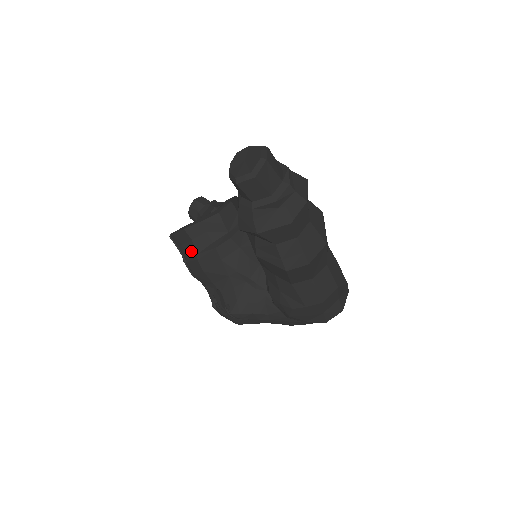
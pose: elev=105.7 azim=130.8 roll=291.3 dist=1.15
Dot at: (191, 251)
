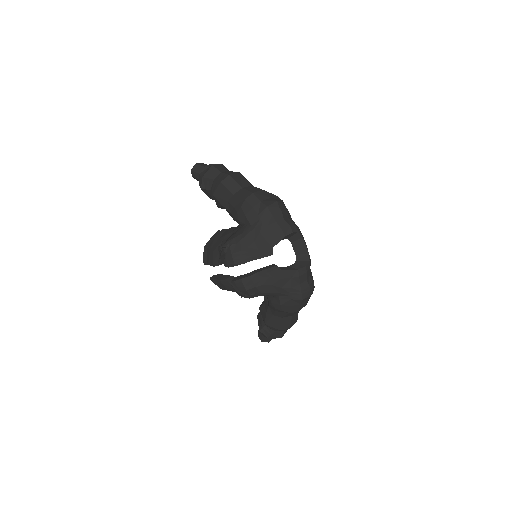
Dot at: (208, 252)
